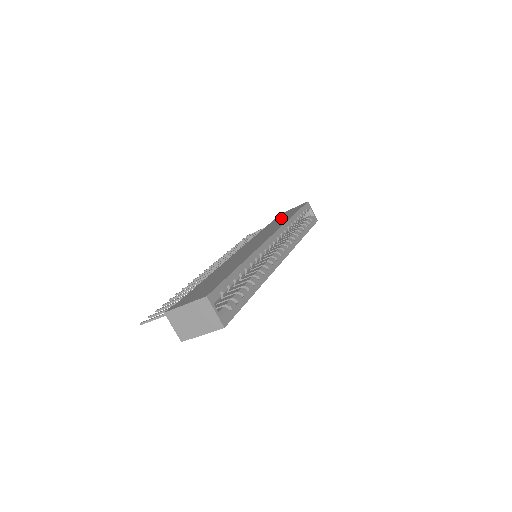
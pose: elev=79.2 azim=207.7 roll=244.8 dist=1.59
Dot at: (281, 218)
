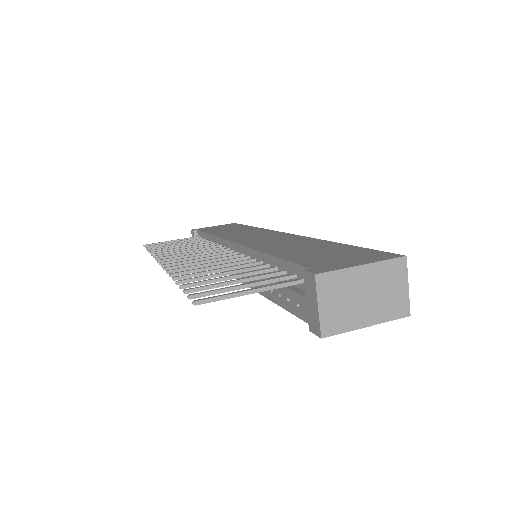
Dot at: occluded
